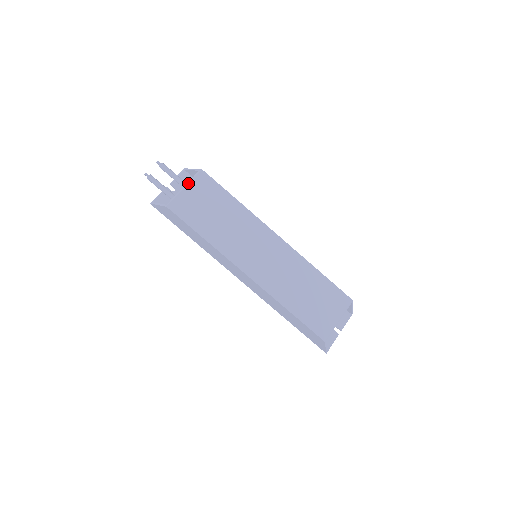
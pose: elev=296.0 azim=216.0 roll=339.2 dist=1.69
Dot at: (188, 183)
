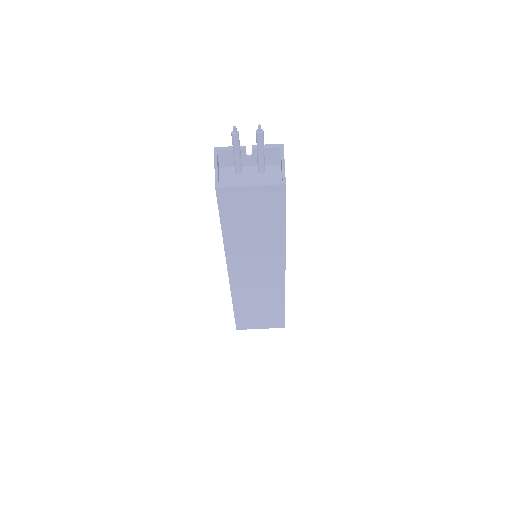
Dot at: (258, 185)
